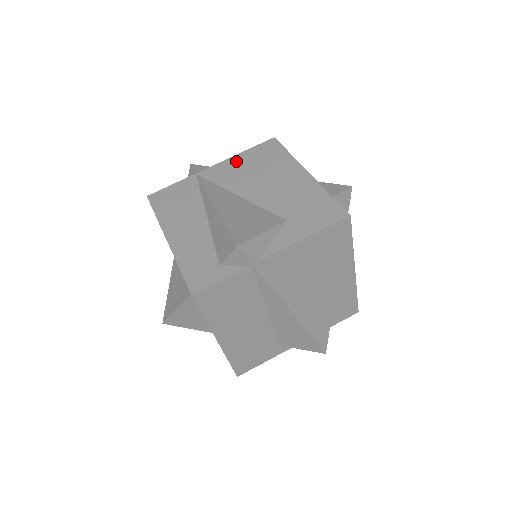
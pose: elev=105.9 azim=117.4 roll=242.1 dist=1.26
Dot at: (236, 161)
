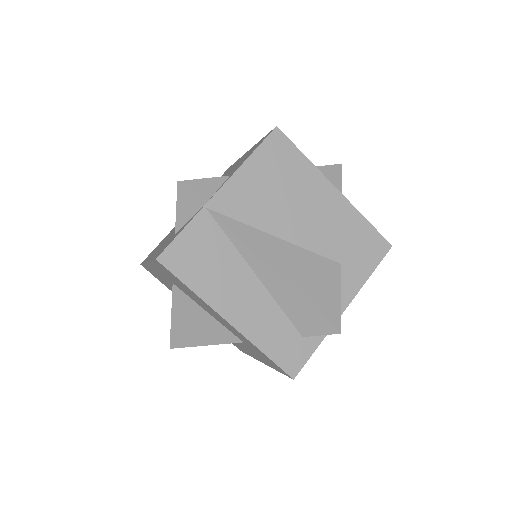
Dot at: (248, 177)
